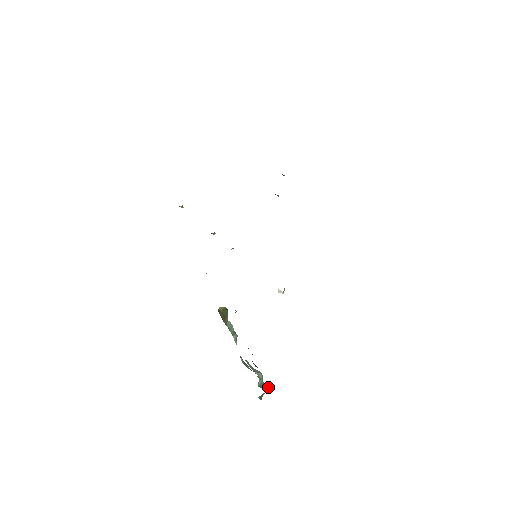
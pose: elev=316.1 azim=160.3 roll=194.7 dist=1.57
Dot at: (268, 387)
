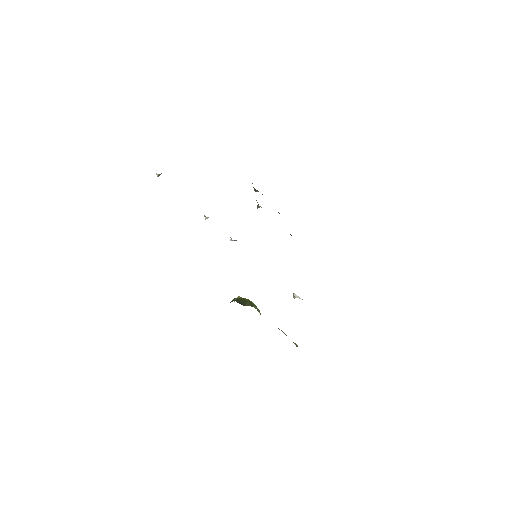
Dot at: occluded
